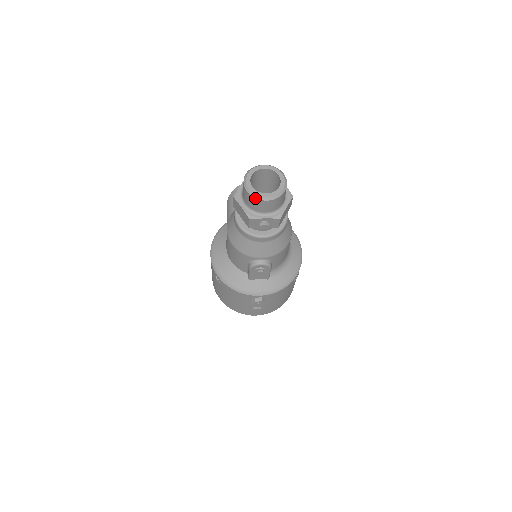
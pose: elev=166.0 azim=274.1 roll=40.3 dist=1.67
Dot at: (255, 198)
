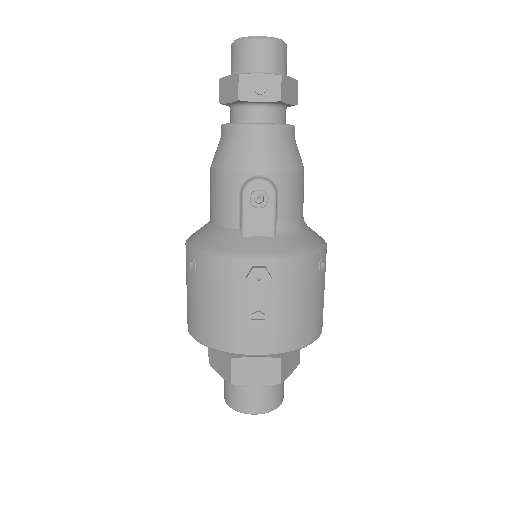
Dot at: (245, 40)
